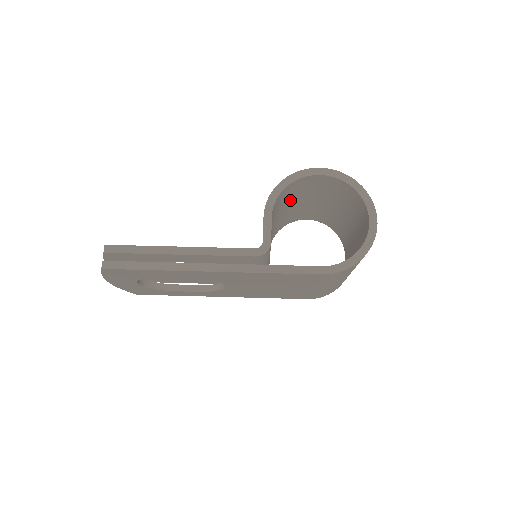
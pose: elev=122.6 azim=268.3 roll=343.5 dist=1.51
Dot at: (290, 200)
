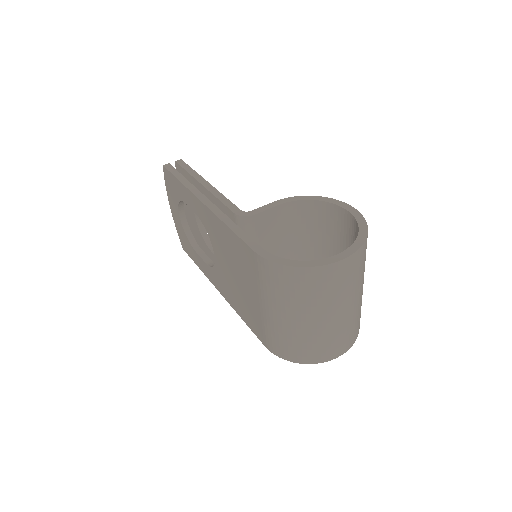
Dot at: (322, 239)
